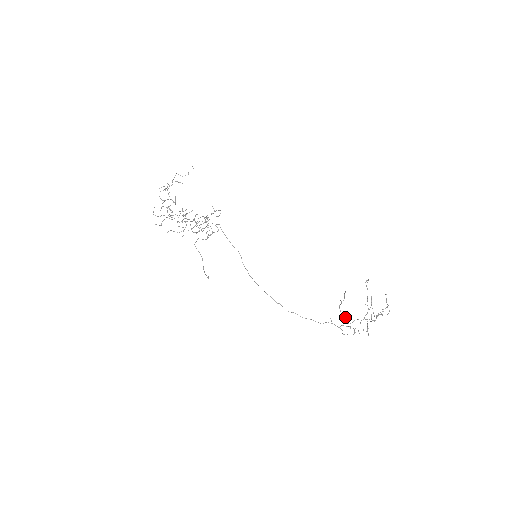
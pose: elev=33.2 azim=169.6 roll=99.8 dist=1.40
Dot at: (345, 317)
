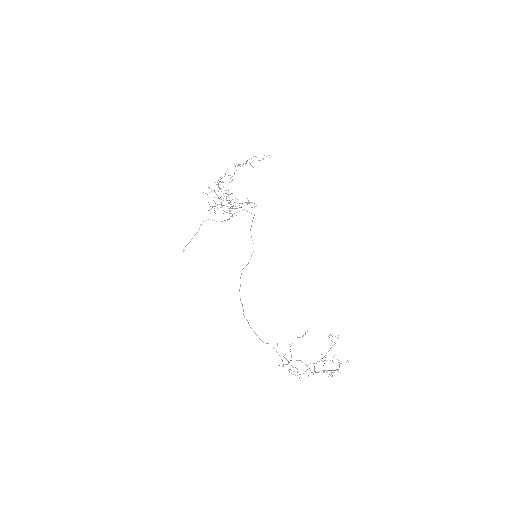
Dot at: (290, 351)
